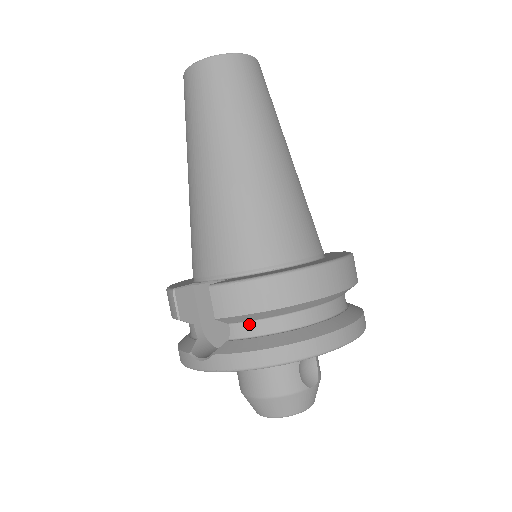
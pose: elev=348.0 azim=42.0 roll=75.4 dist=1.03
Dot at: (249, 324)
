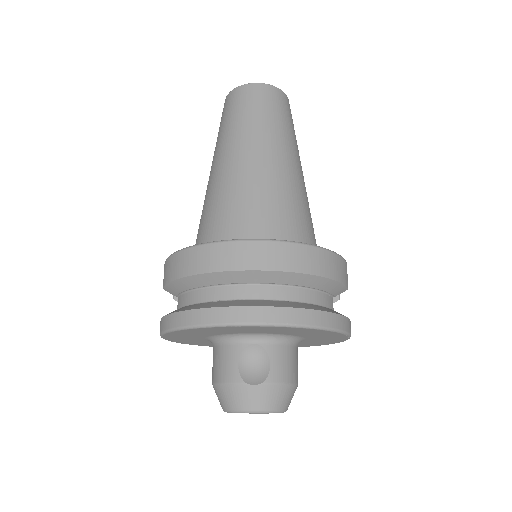
Dot at: (182, 296)
